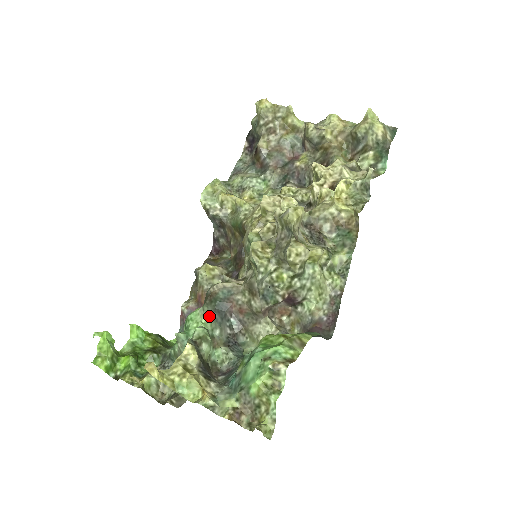
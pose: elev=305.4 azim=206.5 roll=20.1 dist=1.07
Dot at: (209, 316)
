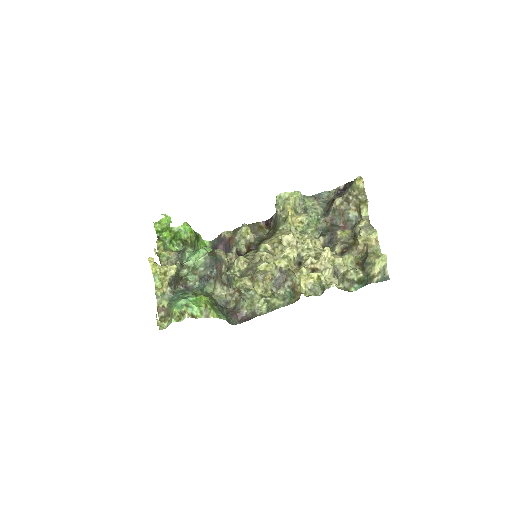
Dot at: (205, 260)
